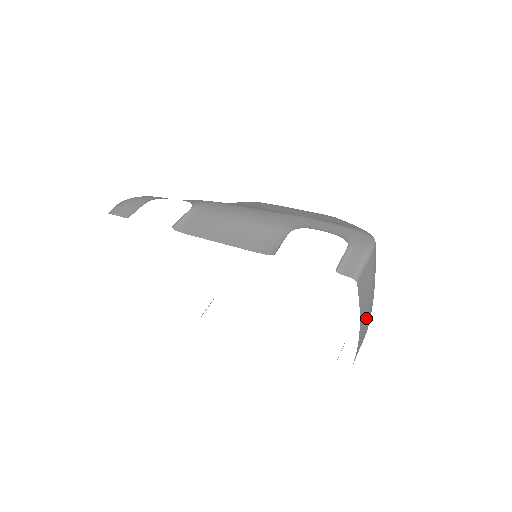
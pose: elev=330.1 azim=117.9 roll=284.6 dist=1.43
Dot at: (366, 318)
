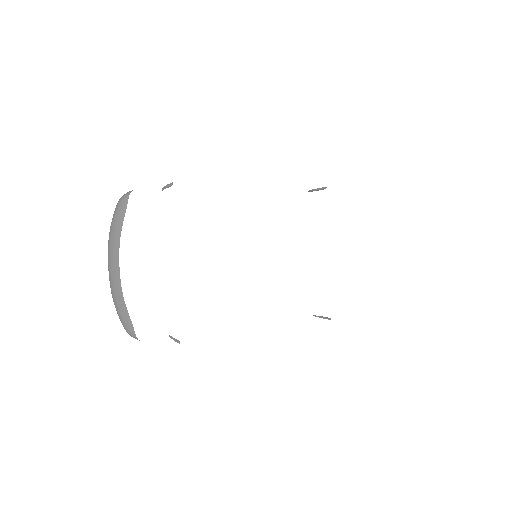
Dot at: occluded
